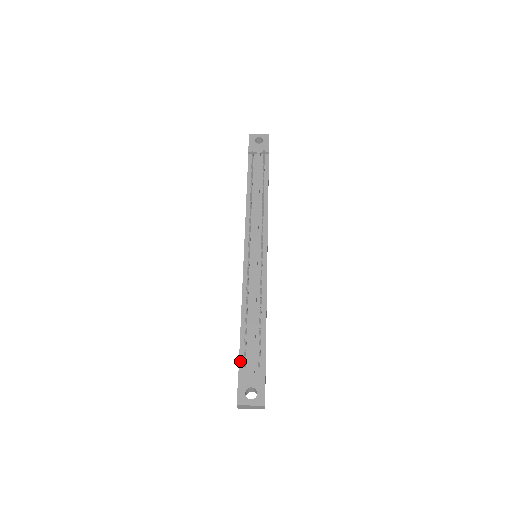
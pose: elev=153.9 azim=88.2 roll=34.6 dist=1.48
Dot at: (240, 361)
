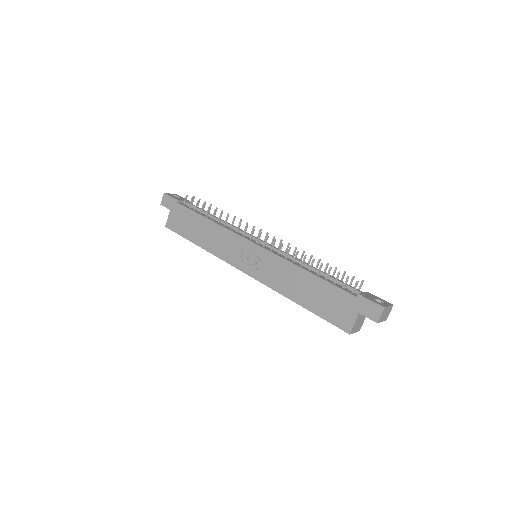
Dot at: (347, 291)
